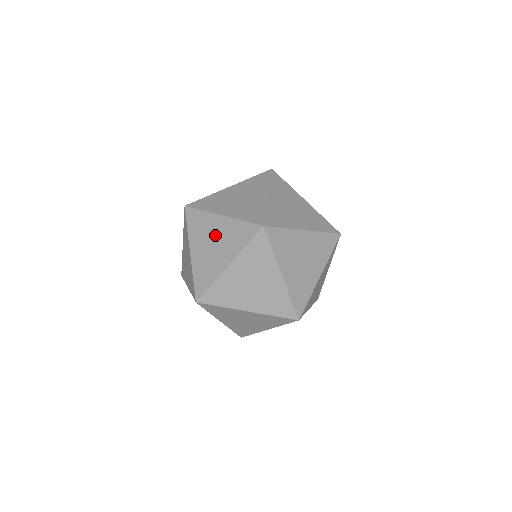
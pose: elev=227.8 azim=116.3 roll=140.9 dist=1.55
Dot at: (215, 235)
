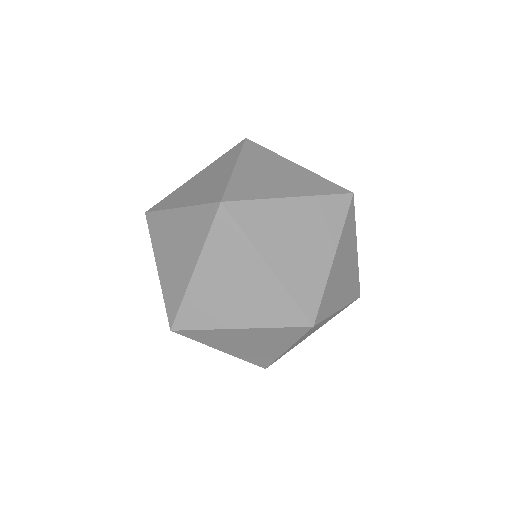
Dot at: (176, 236)
